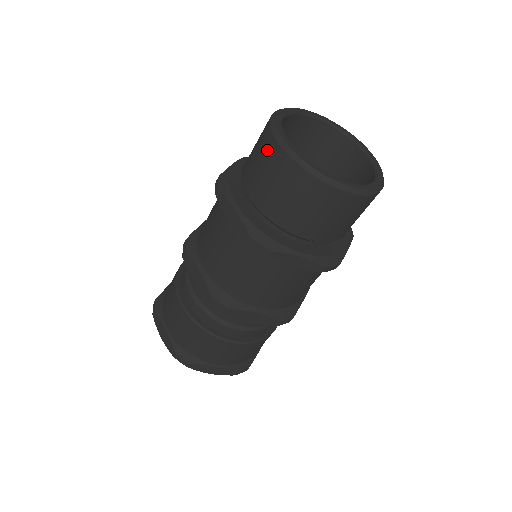
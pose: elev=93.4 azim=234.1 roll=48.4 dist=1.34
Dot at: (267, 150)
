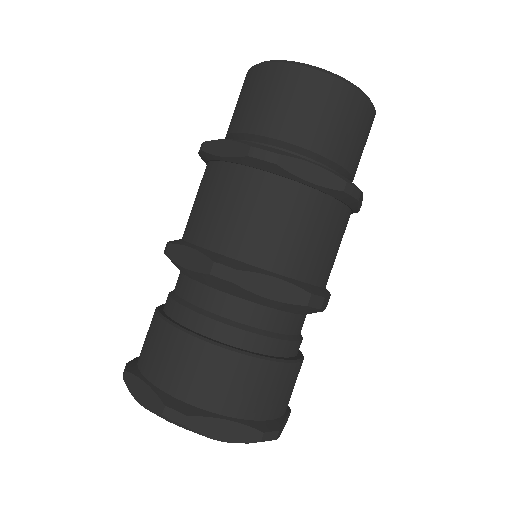
Dot at: (251, 80)
